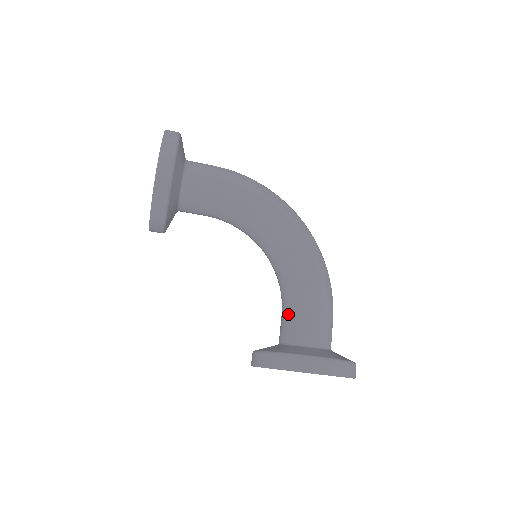
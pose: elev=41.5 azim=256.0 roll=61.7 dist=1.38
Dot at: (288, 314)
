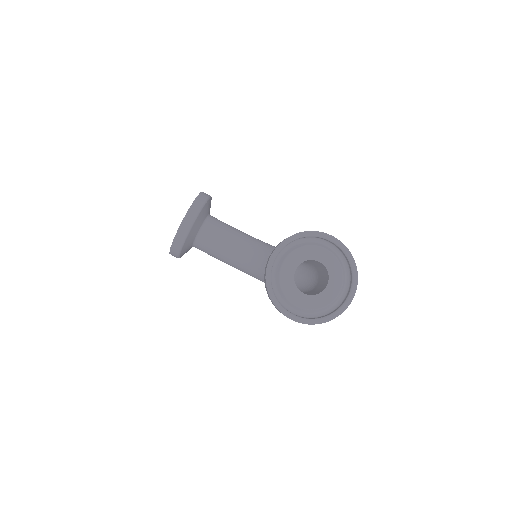
Dot at: occluded
